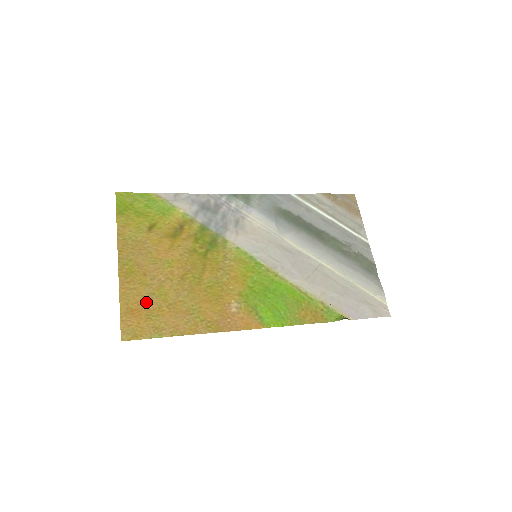
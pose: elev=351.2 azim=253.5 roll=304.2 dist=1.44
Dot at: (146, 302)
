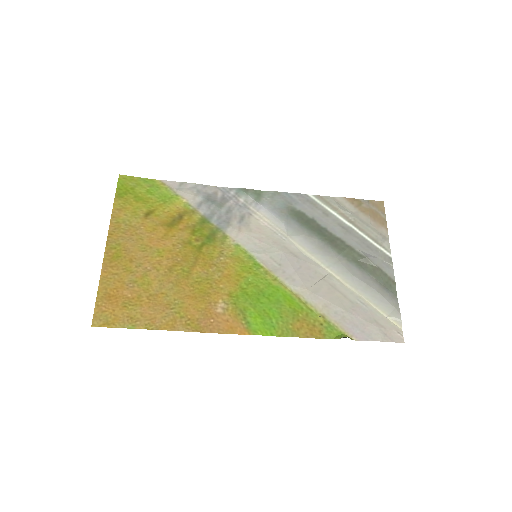
Dot at: (126, 289)
